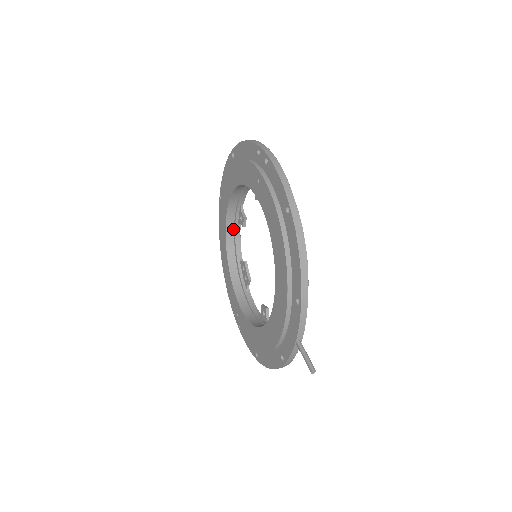
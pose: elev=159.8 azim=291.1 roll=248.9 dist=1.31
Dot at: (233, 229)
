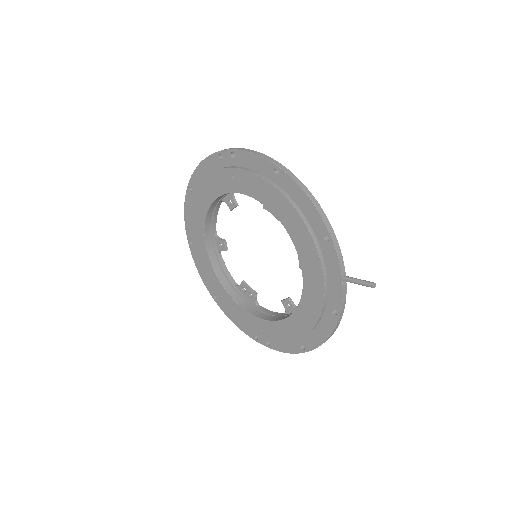
Dot at: (217, 260)
